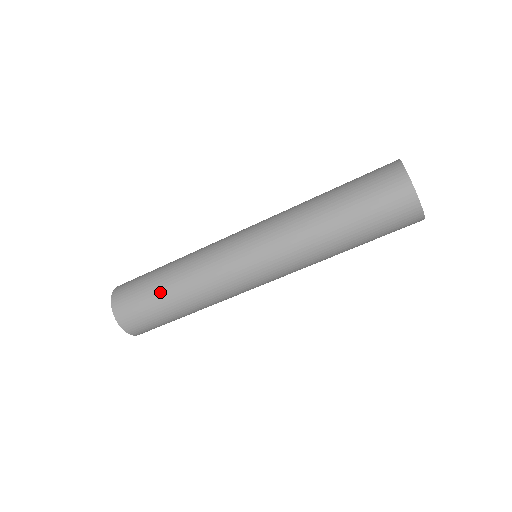
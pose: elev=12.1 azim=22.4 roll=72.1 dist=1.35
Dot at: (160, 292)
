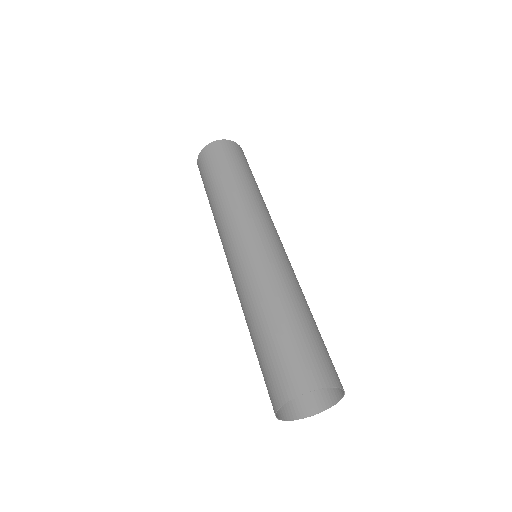
Dot at: (207, 196)
